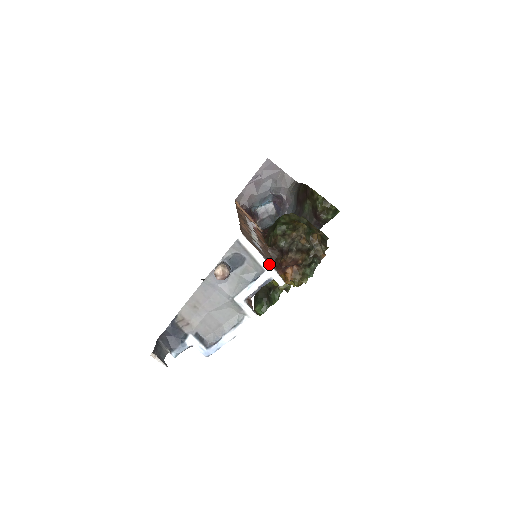
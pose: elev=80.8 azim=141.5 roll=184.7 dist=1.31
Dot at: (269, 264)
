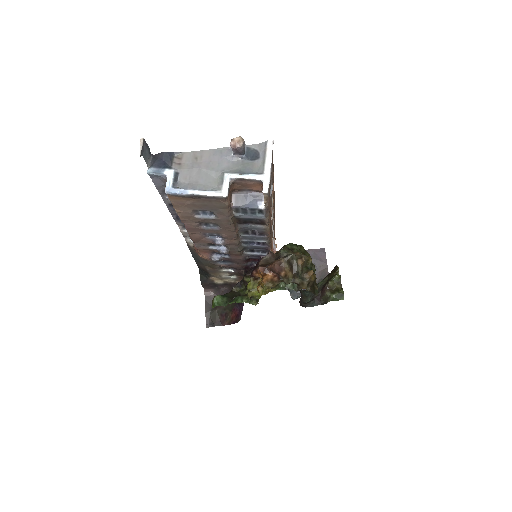
Dot at: (270, 172)
